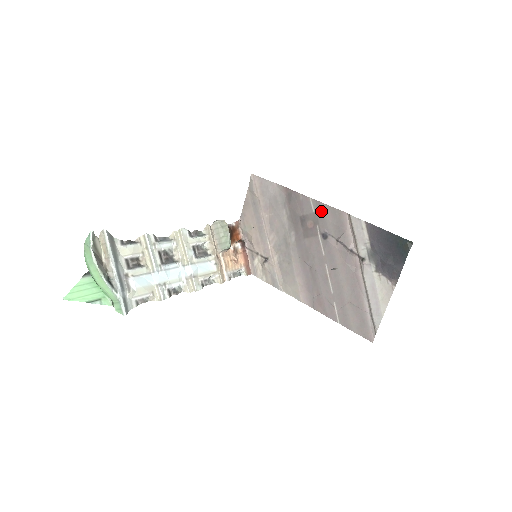
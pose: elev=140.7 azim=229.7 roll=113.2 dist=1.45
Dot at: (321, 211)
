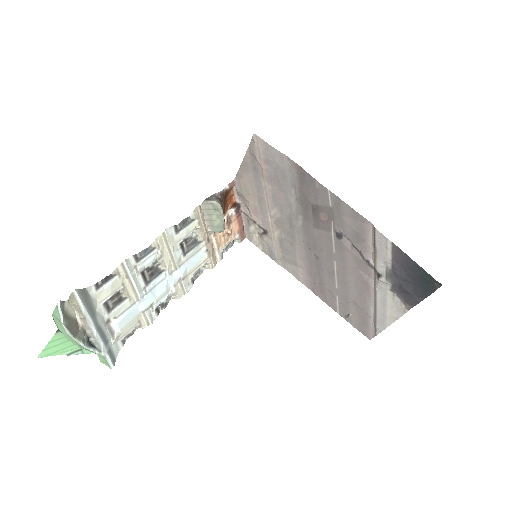
Dot at: (340, 209)
